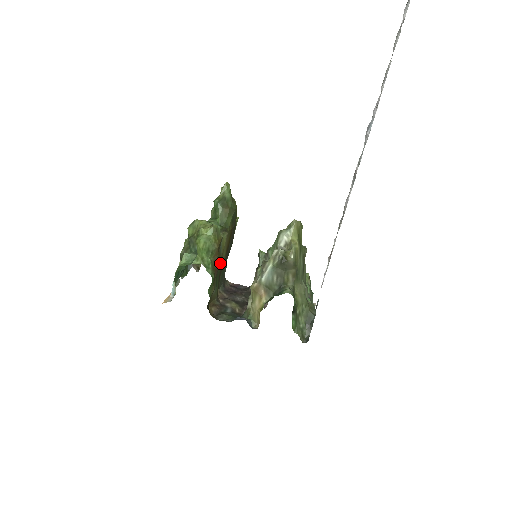
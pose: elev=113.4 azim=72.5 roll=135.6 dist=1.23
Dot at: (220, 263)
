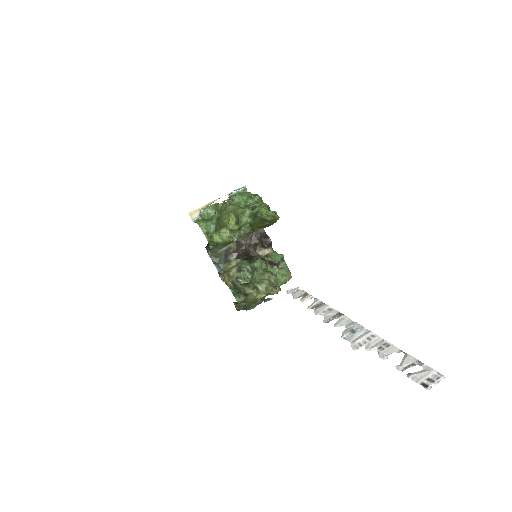
Dot at: occluded
